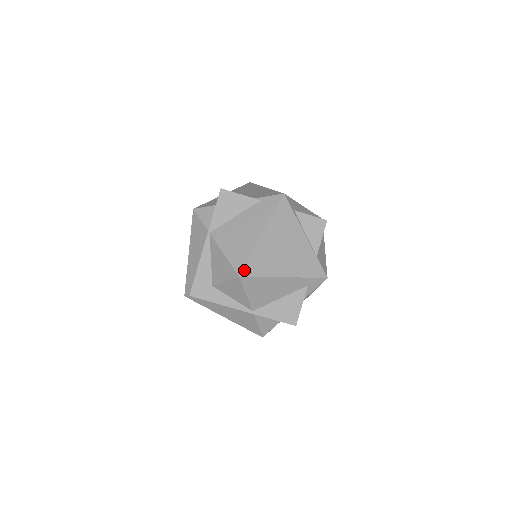
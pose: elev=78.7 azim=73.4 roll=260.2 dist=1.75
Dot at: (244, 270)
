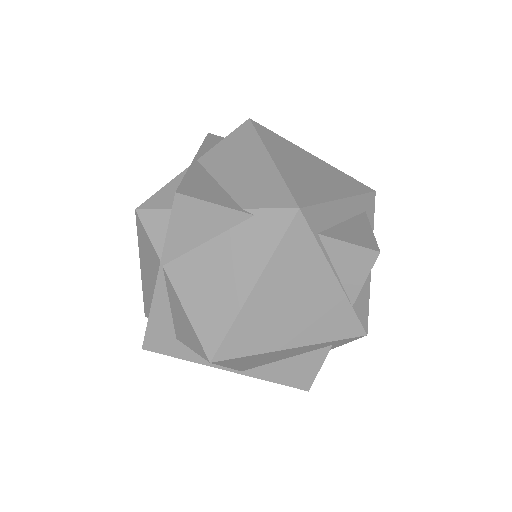
Dot at: (219, 352)
